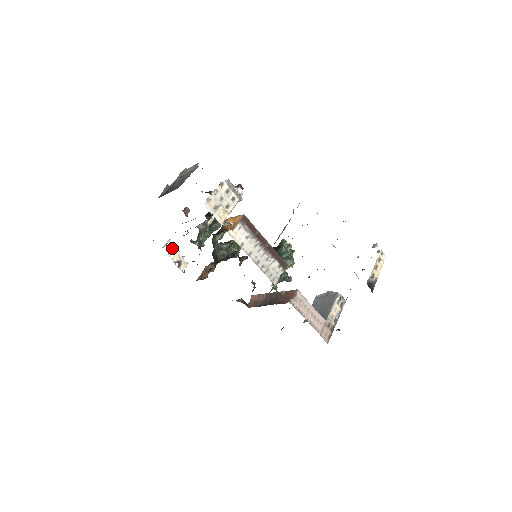
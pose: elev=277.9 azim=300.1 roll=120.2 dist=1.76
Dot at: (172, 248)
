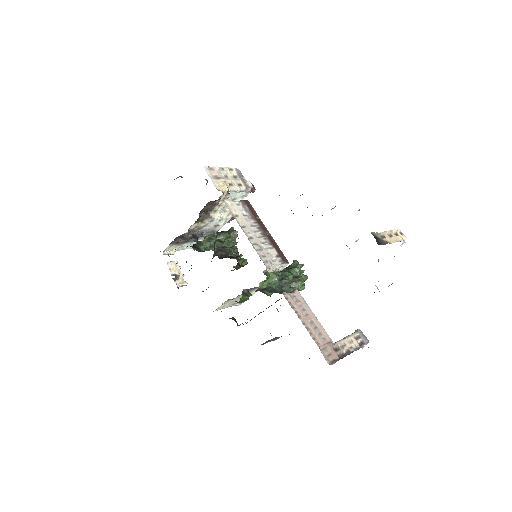
Dot at: (174, 261)
